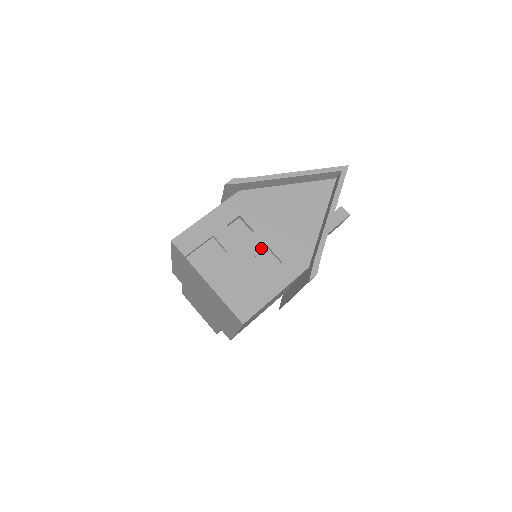
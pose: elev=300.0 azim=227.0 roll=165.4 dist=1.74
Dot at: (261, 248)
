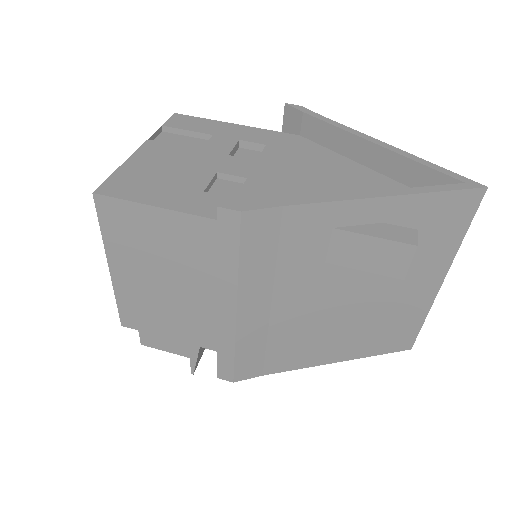
Dot at: (237, 173)
